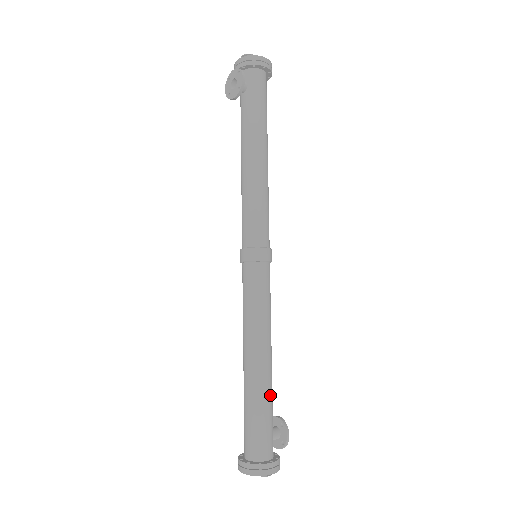
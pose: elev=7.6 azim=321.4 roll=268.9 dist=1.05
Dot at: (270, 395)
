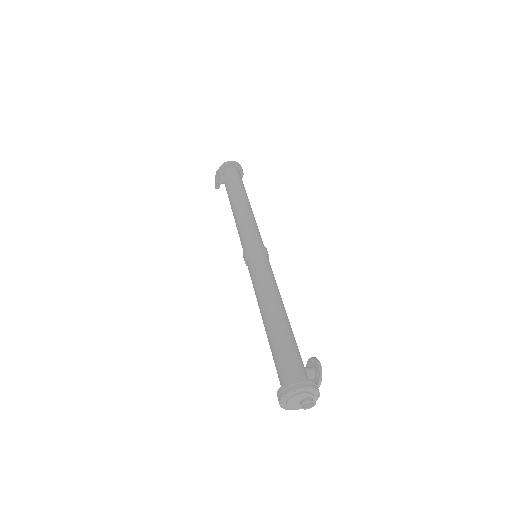
Dot at: (289, 333)
